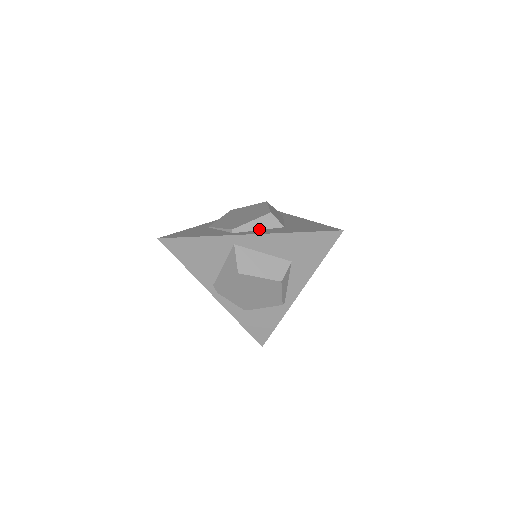
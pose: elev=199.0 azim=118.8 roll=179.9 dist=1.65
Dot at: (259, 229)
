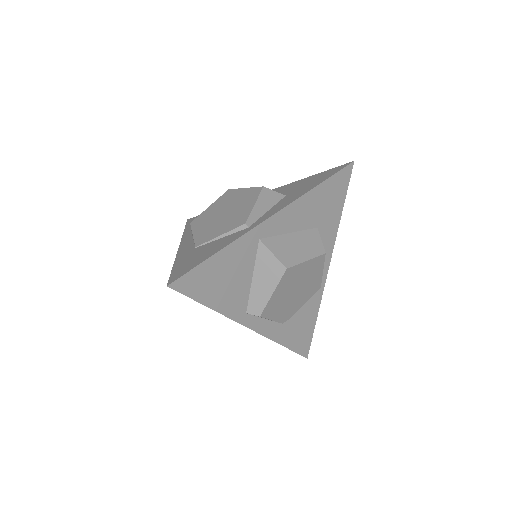
Dot at: (267, 210)
